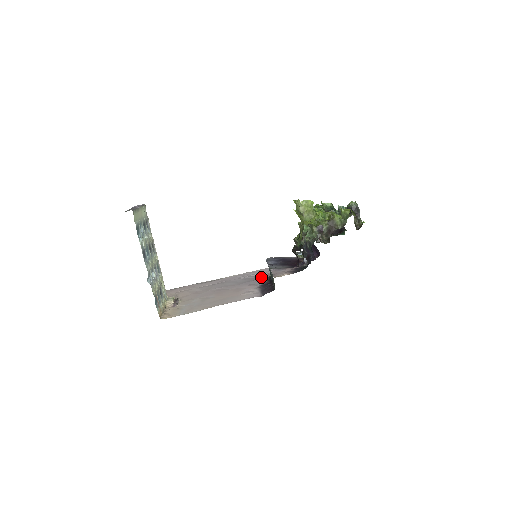
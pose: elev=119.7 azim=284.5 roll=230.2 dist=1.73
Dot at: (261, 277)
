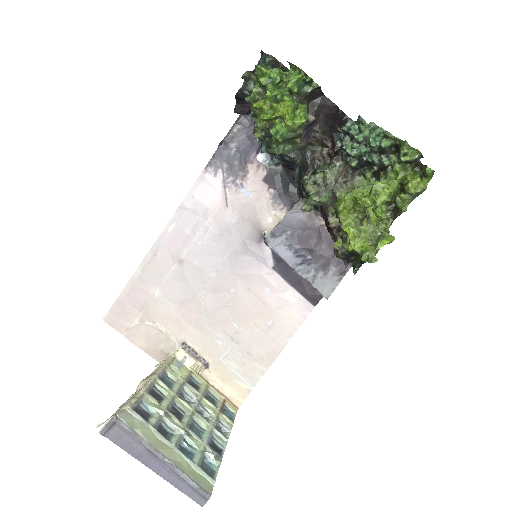
Dot at: (242, 234)
